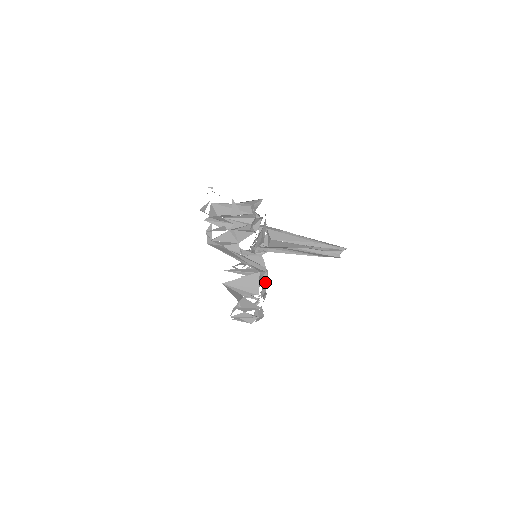
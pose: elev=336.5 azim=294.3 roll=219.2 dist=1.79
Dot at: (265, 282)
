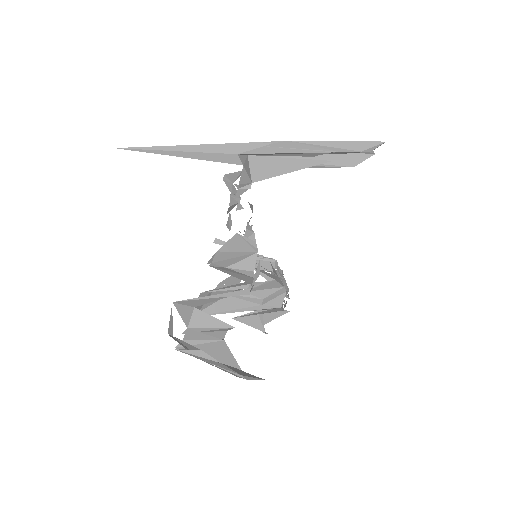
Dot at: (280, 275)
